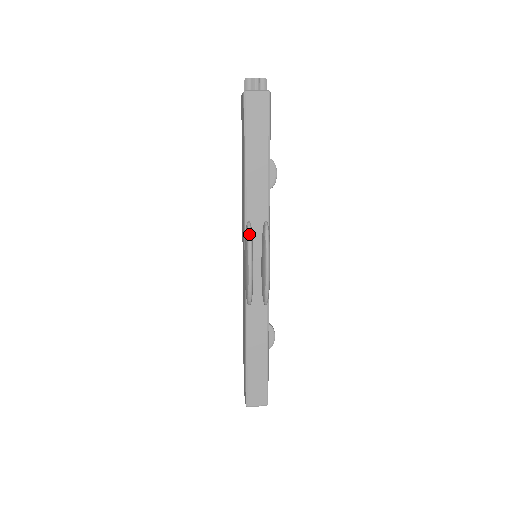
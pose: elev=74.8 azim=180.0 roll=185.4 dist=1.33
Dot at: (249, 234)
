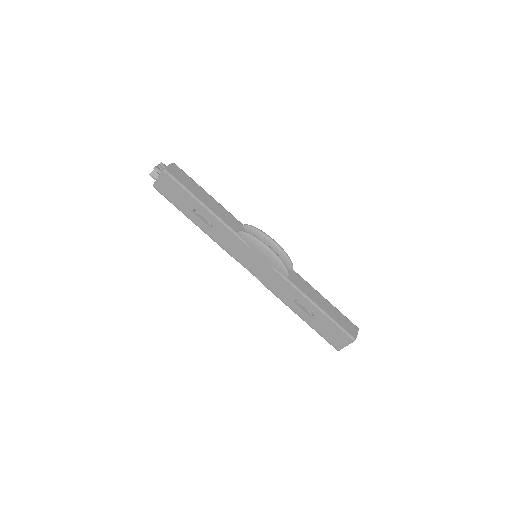
Dot at: (247, 233)
